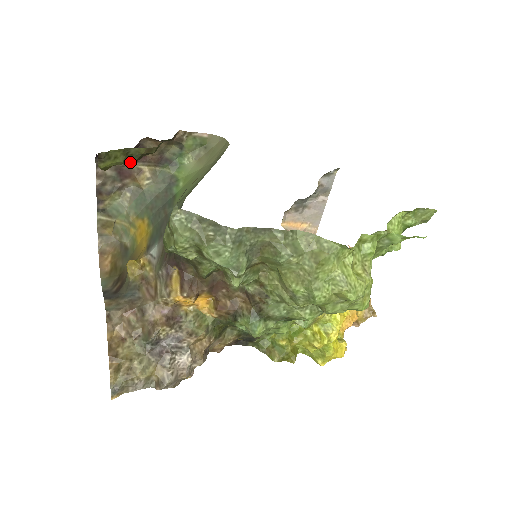
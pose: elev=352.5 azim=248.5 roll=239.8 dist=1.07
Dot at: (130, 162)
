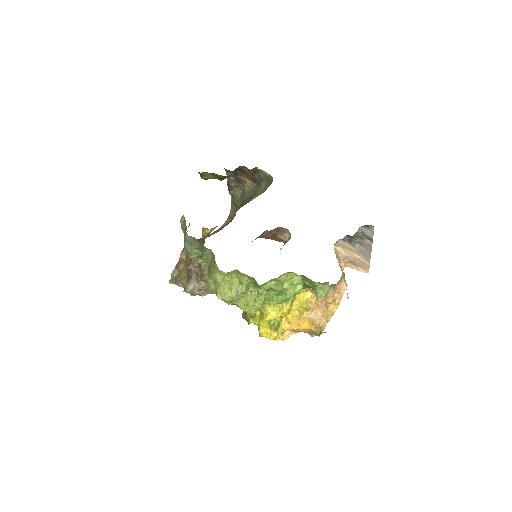
Dot at: (219, 179)
